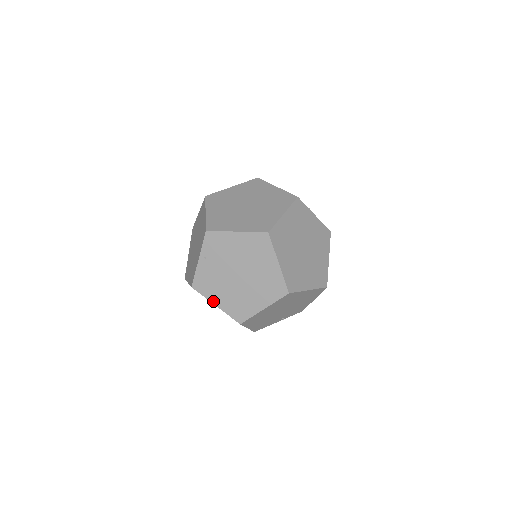
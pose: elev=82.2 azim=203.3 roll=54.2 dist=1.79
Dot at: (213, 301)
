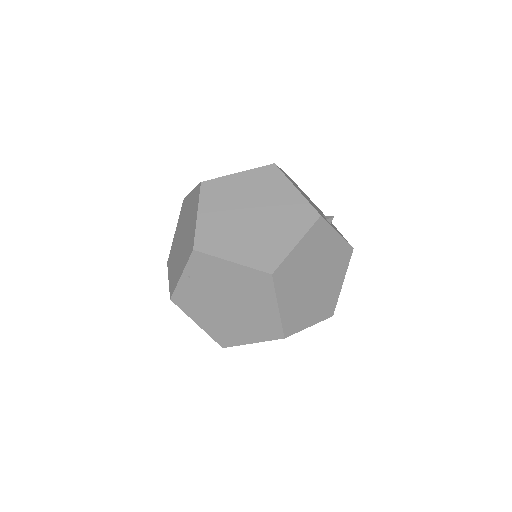
Dot at: (194, 319)
